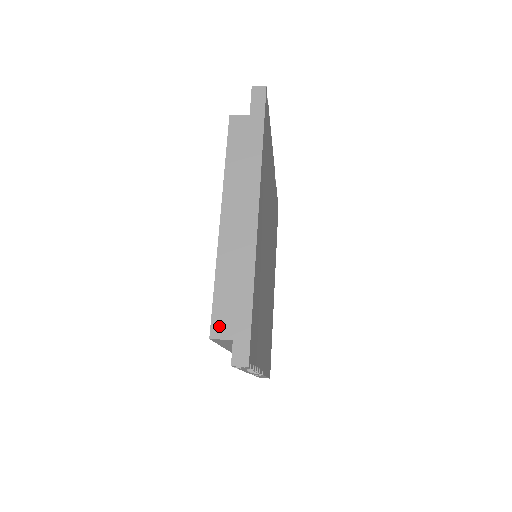
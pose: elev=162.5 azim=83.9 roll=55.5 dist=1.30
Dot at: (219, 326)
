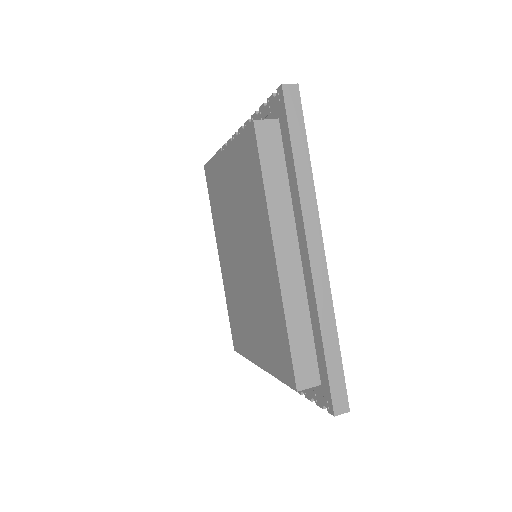
Dot at: (303, 376)
